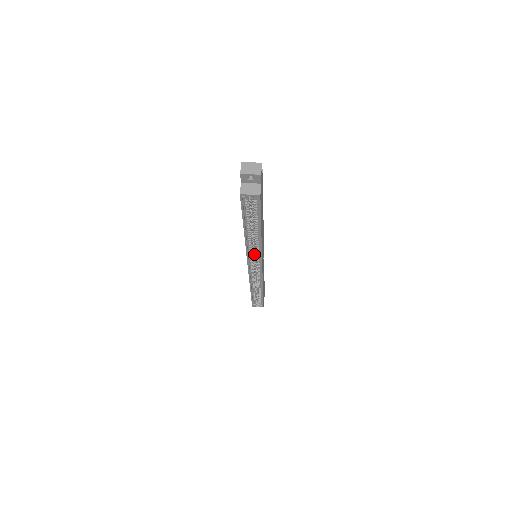
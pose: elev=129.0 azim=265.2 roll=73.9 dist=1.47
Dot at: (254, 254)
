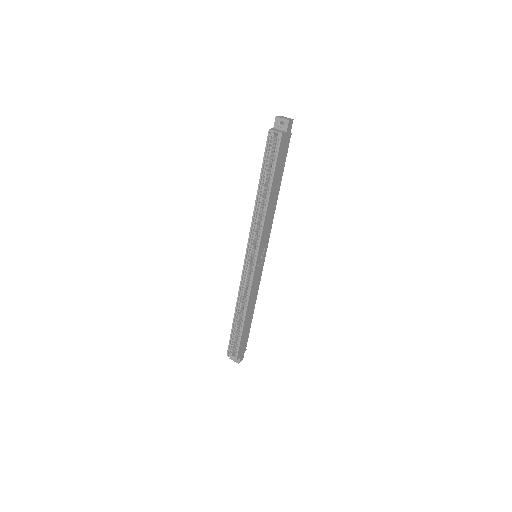
Dot at: (256, 242)
